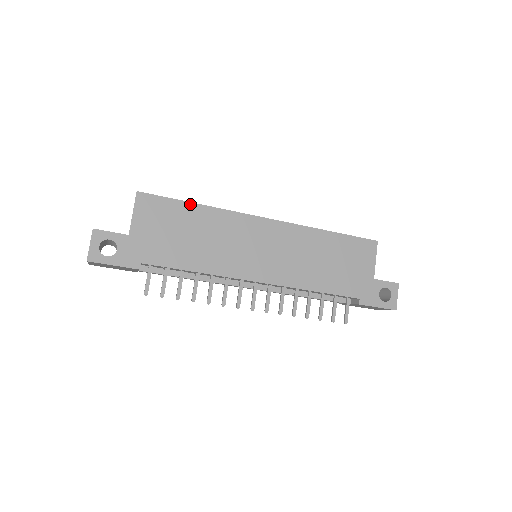
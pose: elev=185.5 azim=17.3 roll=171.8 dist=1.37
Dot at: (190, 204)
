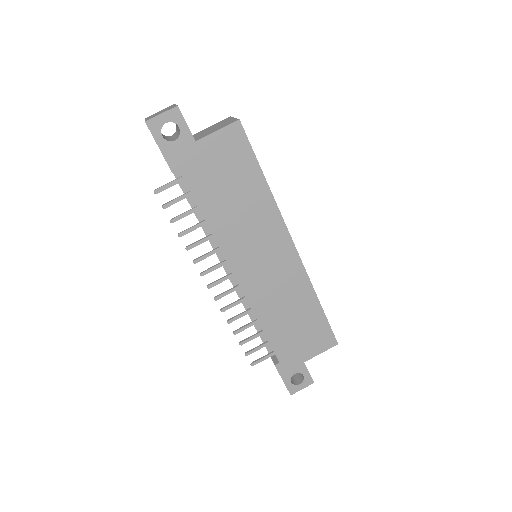
Dot at: (261, 174)
